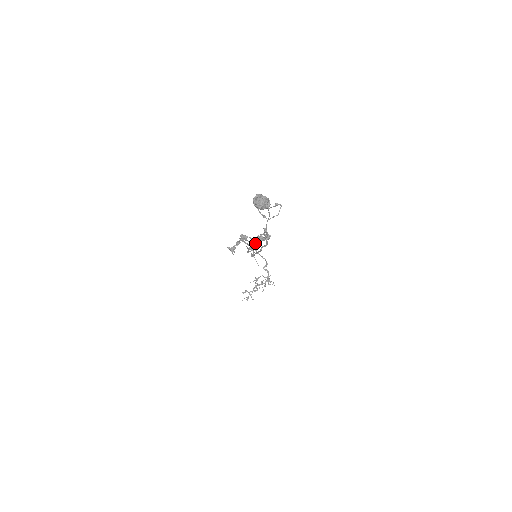
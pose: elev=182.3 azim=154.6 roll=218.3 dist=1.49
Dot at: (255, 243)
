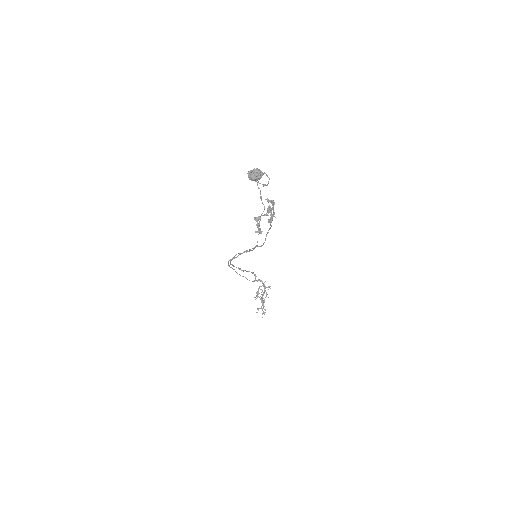
Dot at: occluded
